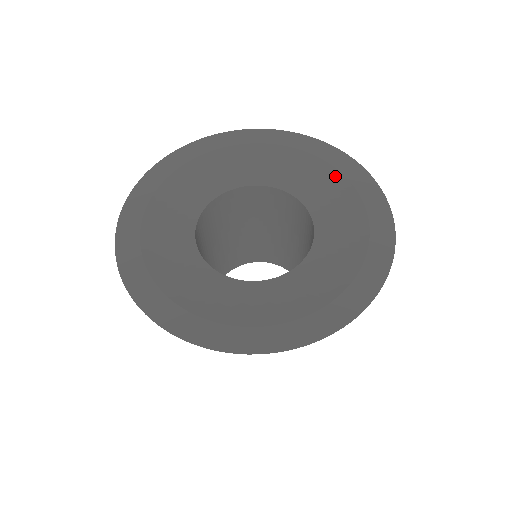
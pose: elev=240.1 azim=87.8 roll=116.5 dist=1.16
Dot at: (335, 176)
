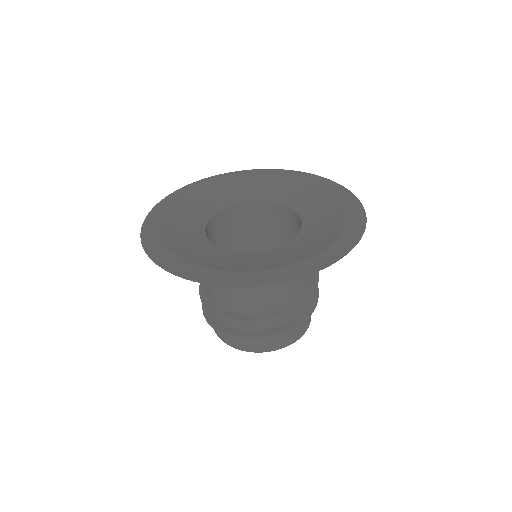
Dot at: (316, 190)
